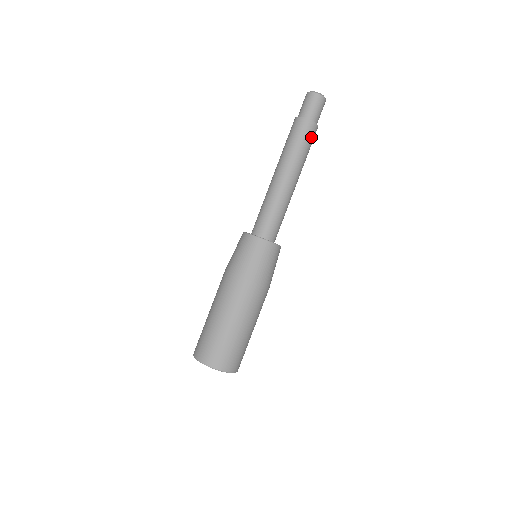
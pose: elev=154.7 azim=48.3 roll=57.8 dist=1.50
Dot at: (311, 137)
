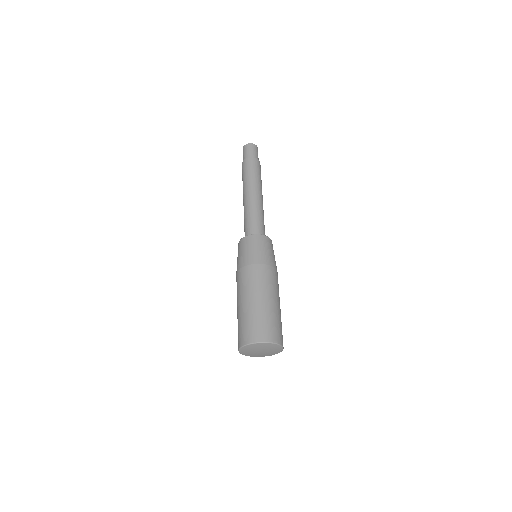
Dot at: (259, 168)
